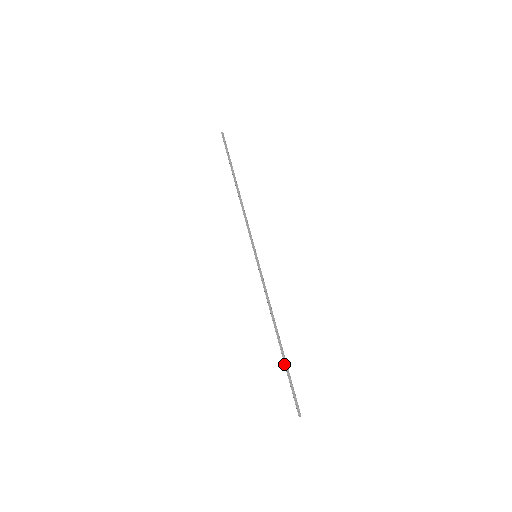
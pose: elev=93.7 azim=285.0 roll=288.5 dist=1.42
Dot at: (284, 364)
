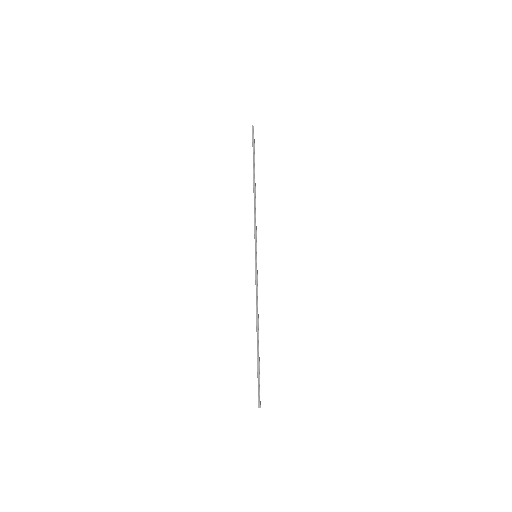
Dot at: (257, 360)
